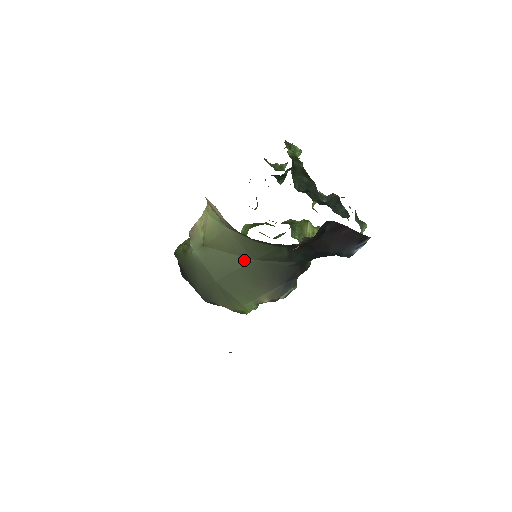
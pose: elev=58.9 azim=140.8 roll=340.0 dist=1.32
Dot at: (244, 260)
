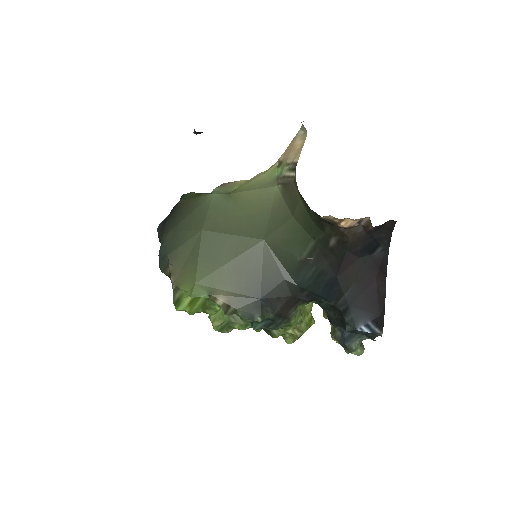
Dot at: (254, 232)
